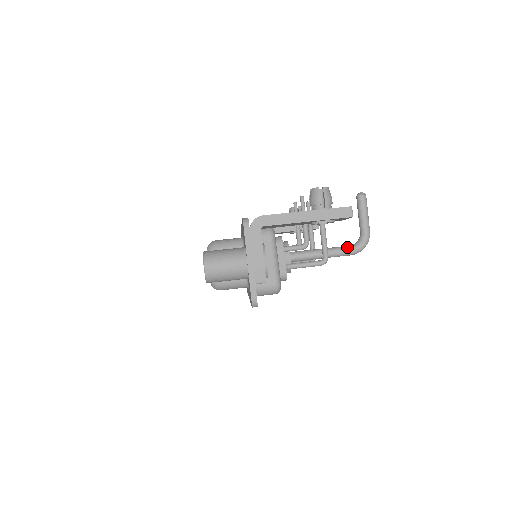
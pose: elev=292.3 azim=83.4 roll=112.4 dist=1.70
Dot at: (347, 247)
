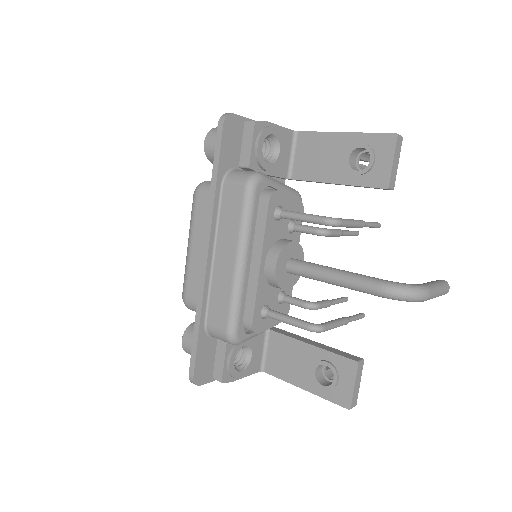
Dot at: occluded
